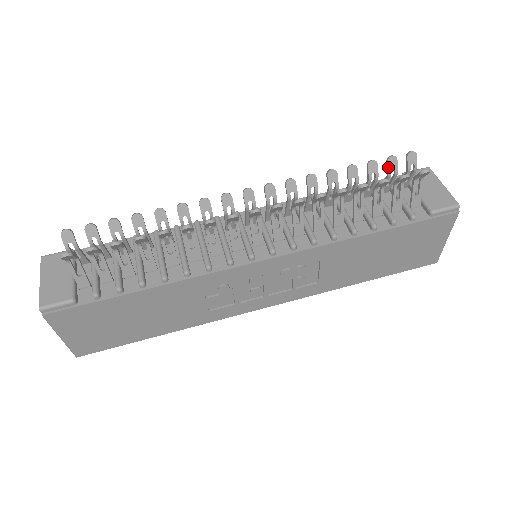
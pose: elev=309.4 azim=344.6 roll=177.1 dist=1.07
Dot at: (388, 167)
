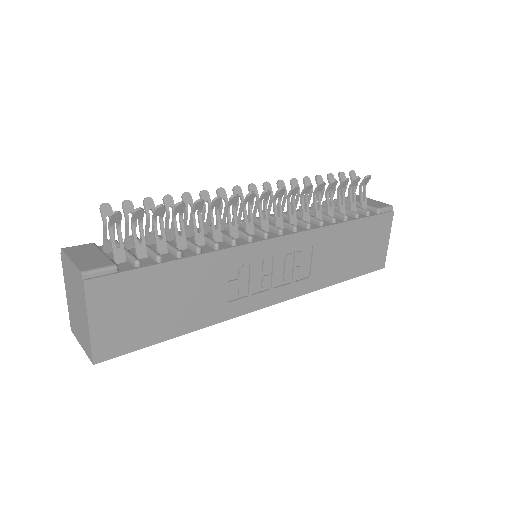
Dot at: (341, 179)
